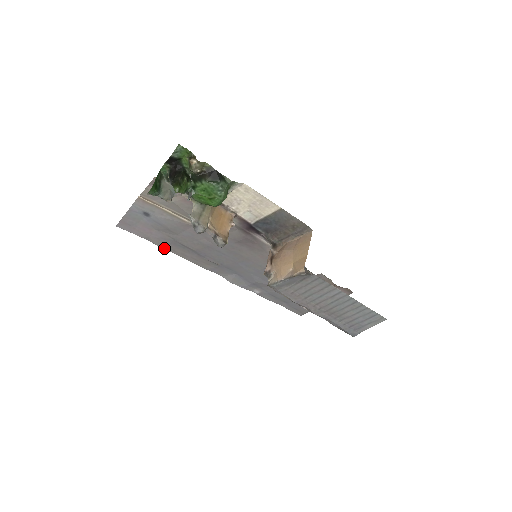
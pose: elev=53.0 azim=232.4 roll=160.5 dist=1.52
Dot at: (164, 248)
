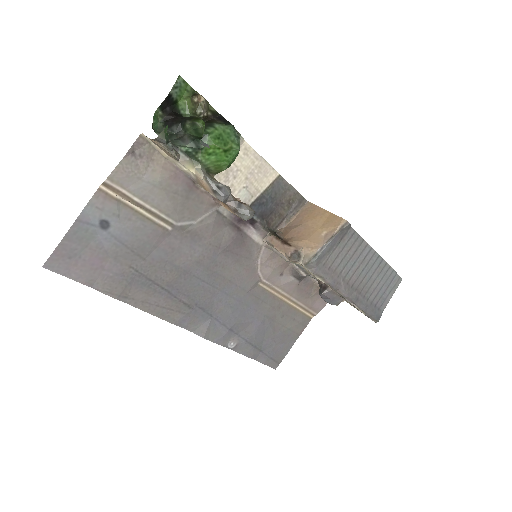
Dot at: (117, 298)
